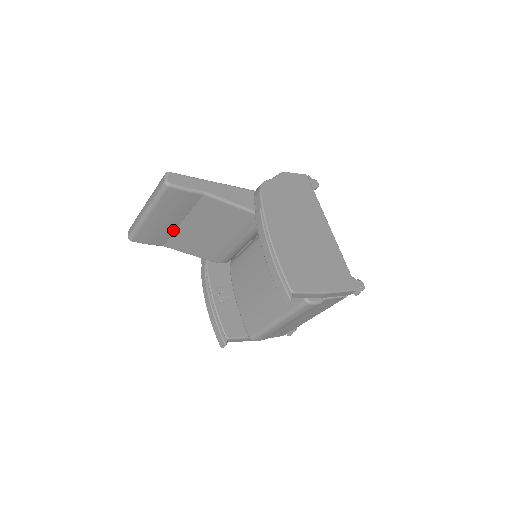
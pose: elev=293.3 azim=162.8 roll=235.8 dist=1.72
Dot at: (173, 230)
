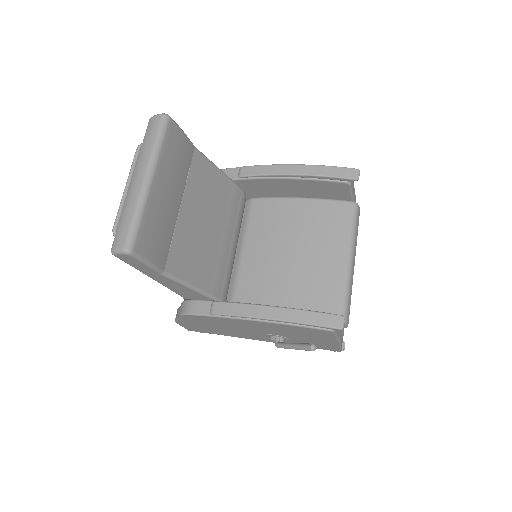
Dot at: (173, 226)
